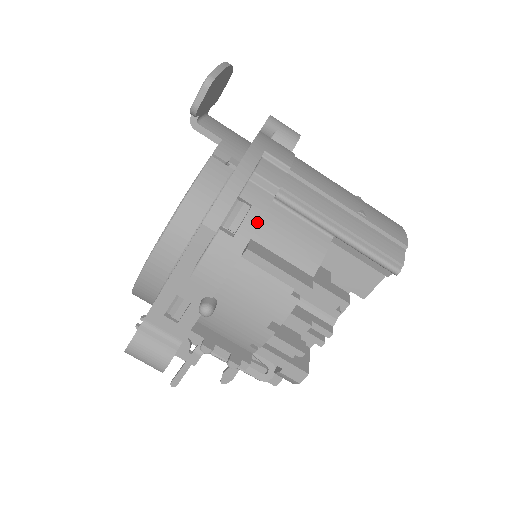
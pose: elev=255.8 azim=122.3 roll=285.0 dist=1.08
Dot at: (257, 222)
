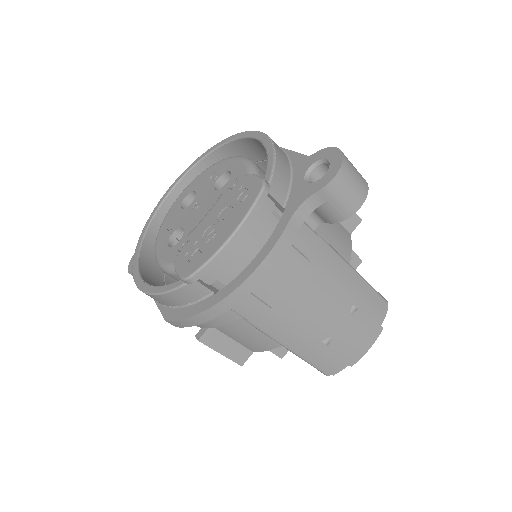
Dot at: (218, 326)
